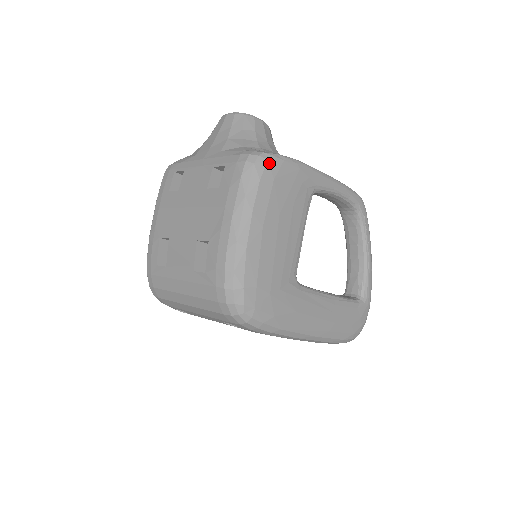
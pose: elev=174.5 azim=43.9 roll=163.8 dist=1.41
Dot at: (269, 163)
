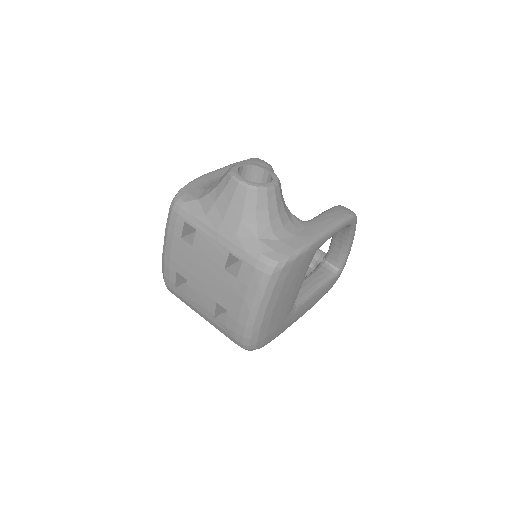
Dot at: (283, 269)
